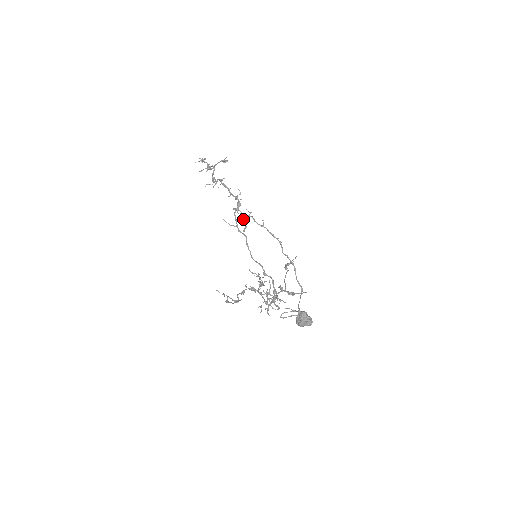
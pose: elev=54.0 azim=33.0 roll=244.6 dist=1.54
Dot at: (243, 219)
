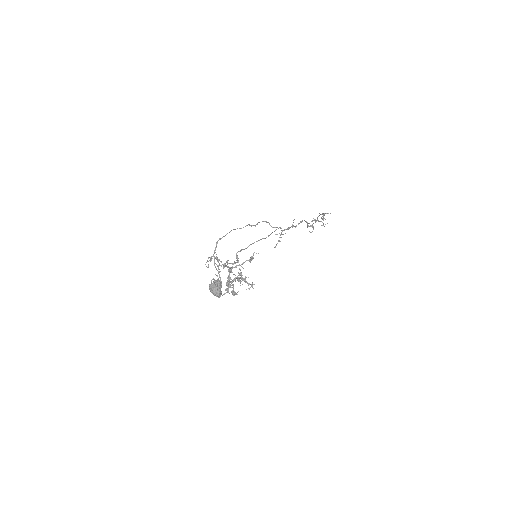
Dot at: (279, 237)
